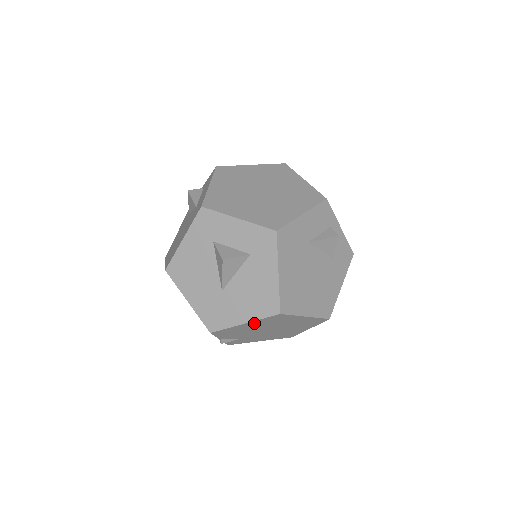
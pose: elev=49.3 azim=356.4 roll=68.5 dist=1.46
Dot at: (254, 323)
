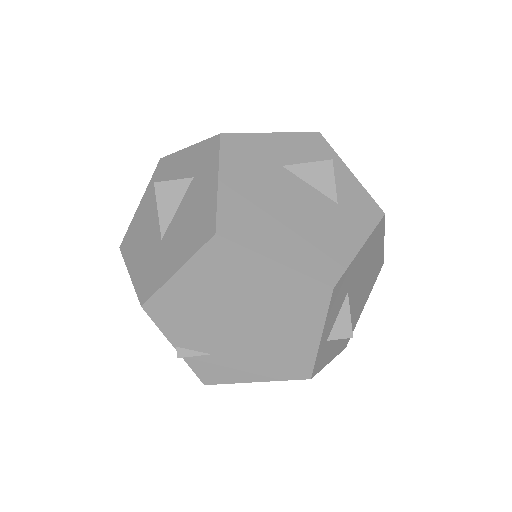
Dot at: (193, 275)
